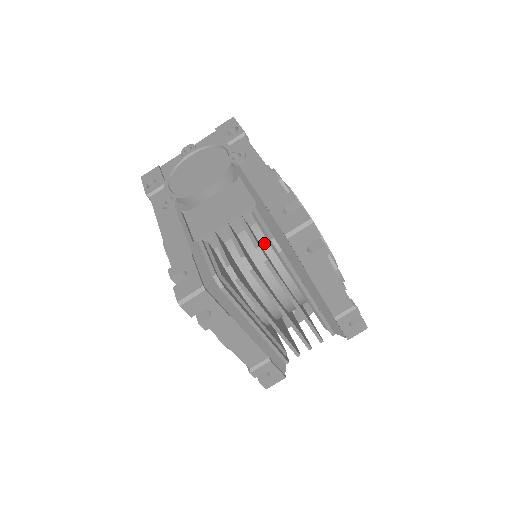
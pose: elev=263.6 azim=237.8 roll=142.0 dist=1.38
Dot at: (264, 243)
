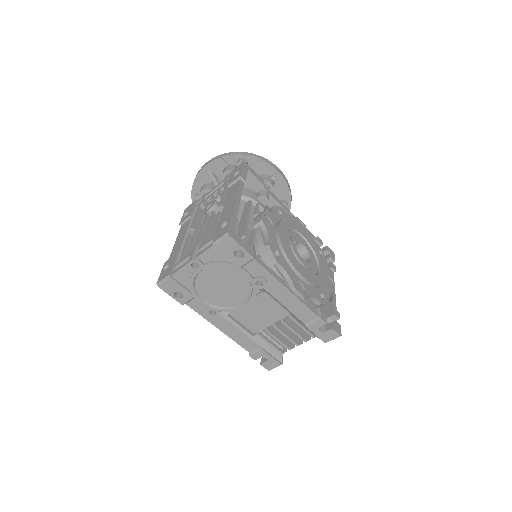
Dot at: occluded
